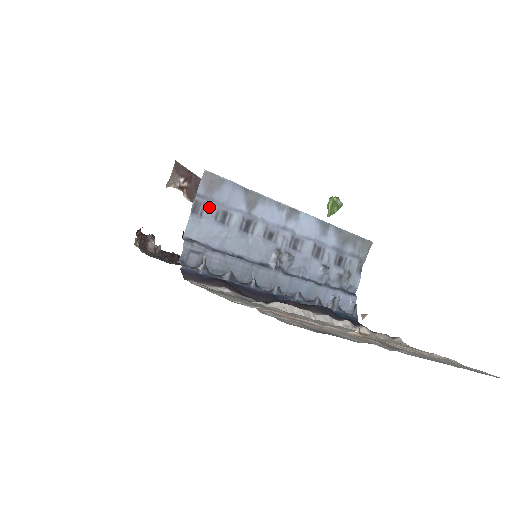
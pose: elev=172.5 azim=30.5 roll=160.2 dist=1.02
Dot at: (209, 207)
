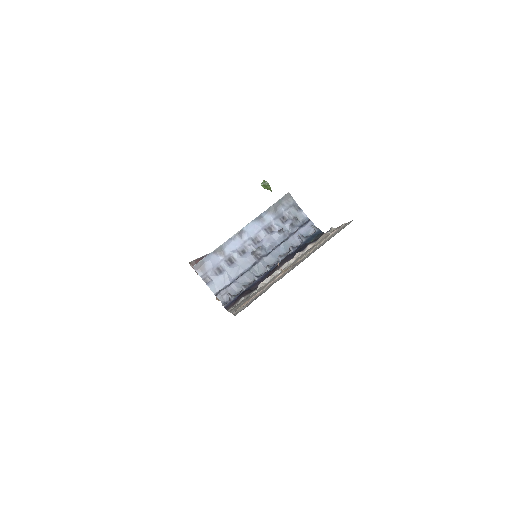
Dot at: (210, 275)
